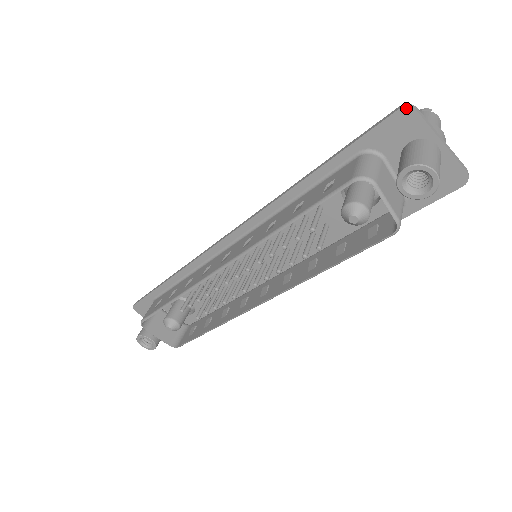
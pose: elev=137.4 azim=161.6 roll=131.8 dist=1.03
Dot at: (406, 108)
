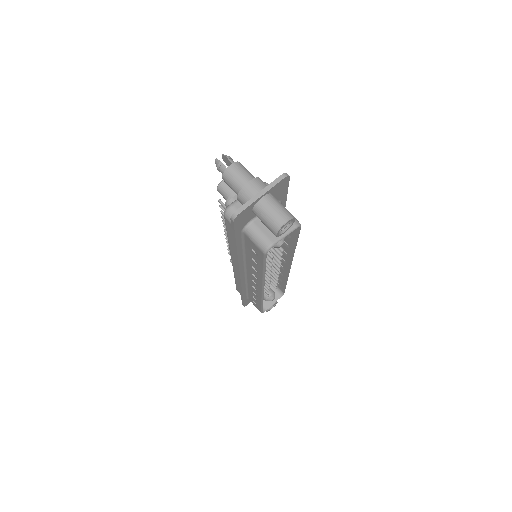
Dot at: (235, 219)
